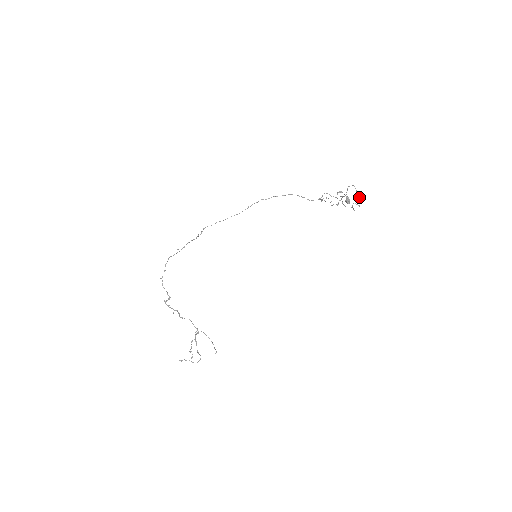
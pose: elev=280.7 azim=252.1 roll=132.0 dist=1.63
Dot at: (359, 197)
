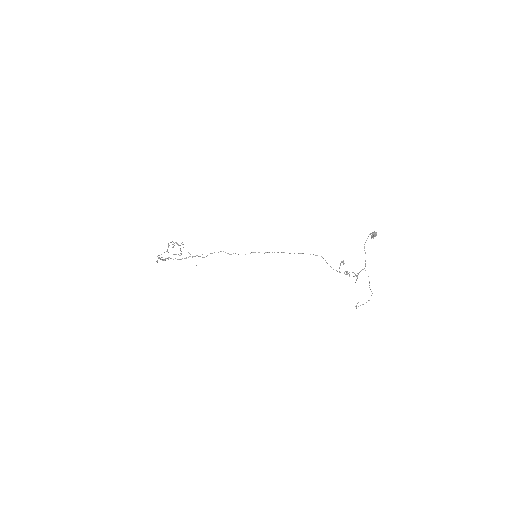
Dot at: (369, 300)
